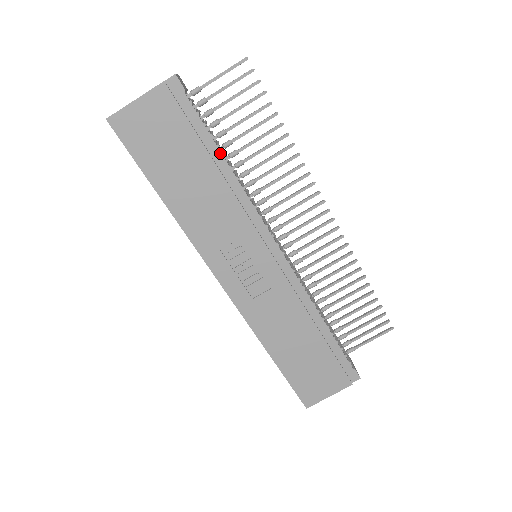
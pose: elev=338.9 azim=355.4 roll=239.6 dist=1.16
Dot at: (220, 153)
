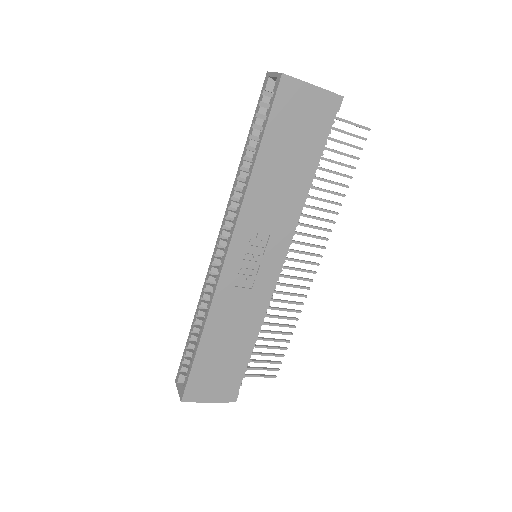
Dot at: occluded
